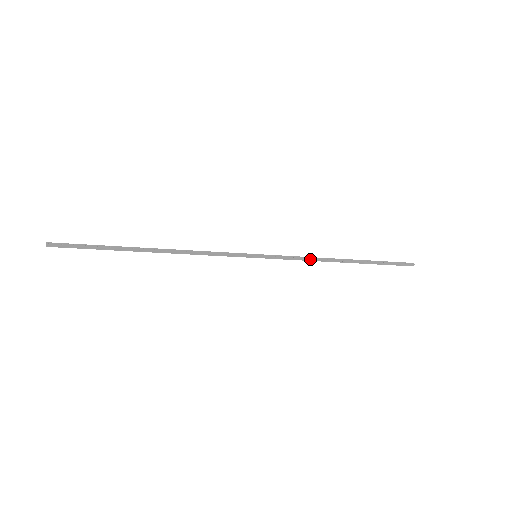
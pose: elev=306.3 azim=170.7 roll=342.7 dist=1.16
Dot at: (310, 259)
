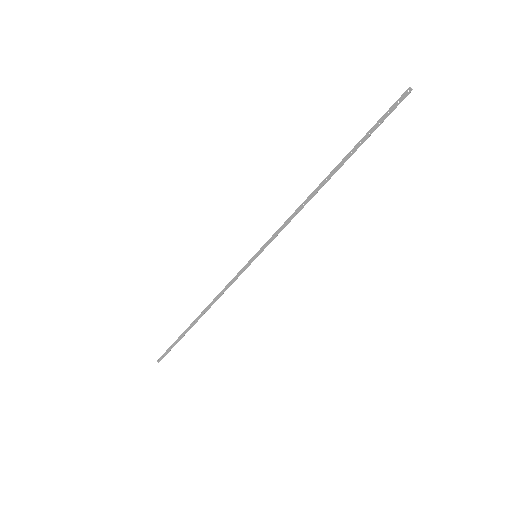
Dot at: (296, 214)
